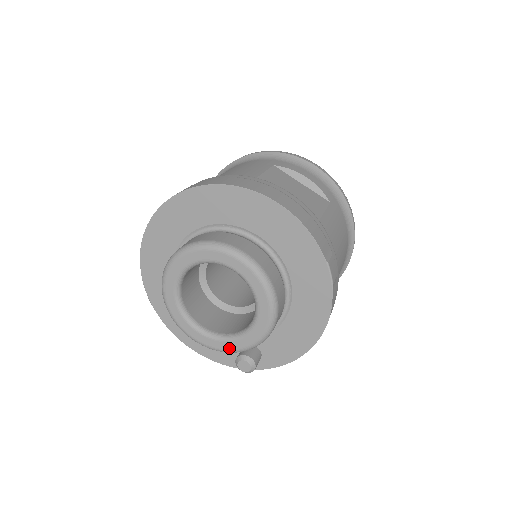
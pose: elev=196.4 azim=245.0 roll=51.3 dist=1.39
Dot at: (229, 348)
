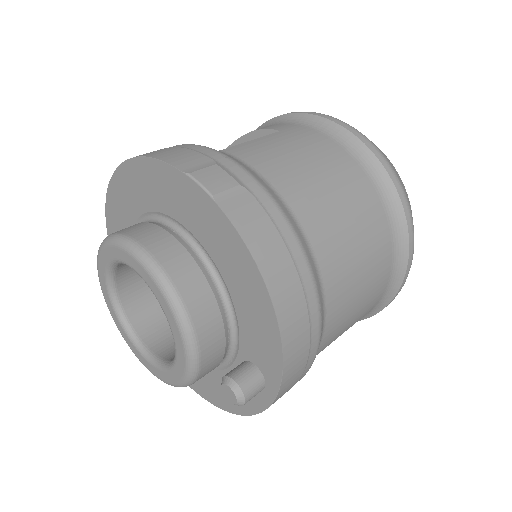
Dot at: (182, 371)
